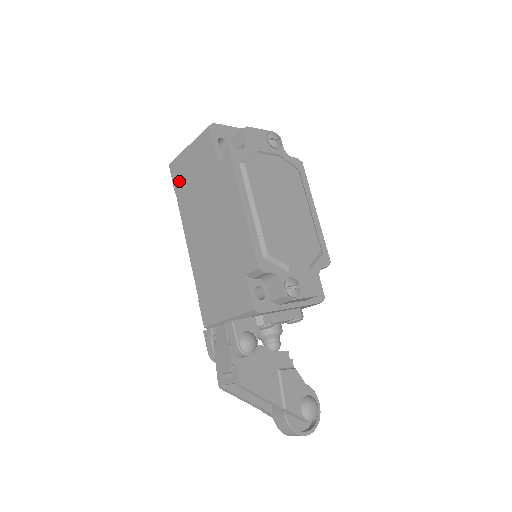
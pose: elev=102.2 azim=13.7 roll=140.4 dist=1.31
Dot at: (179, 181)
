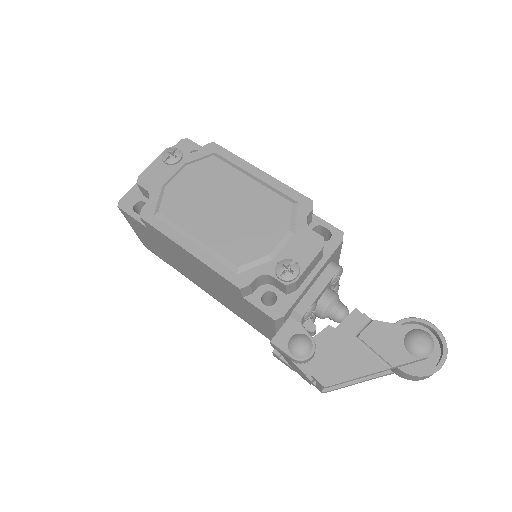
Dot at: (158, 254)
